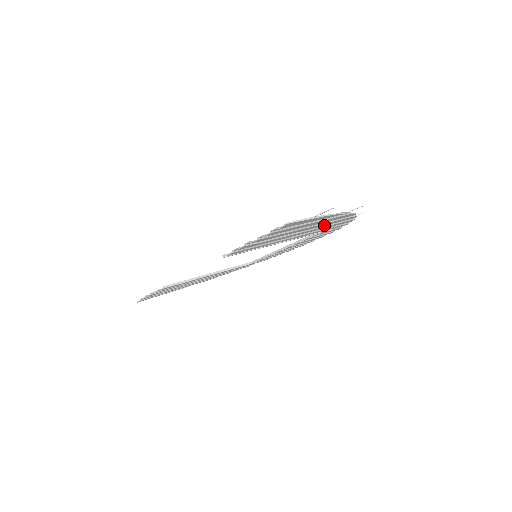
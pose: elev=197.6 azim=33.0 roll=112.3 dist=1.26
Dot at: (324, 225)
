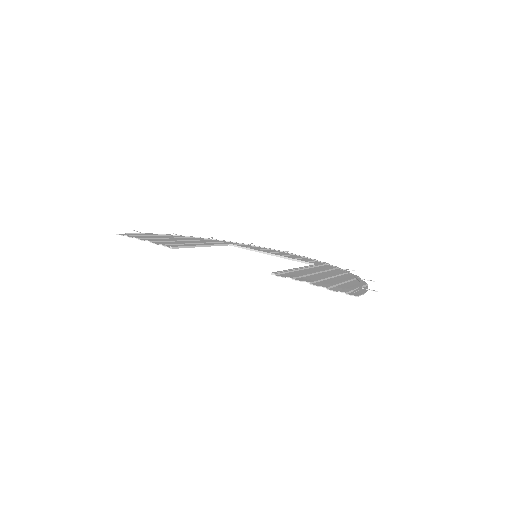
Dot at: (335, 273)
